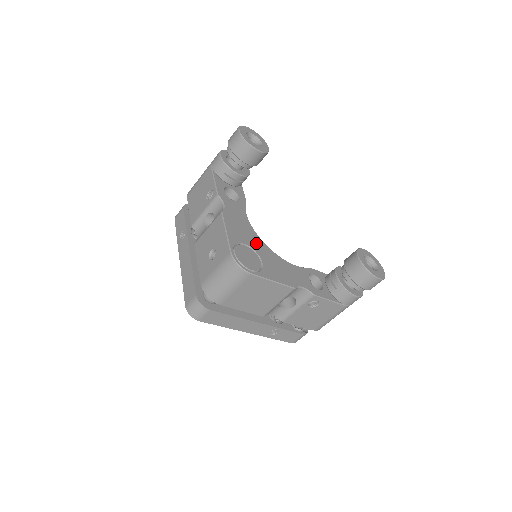
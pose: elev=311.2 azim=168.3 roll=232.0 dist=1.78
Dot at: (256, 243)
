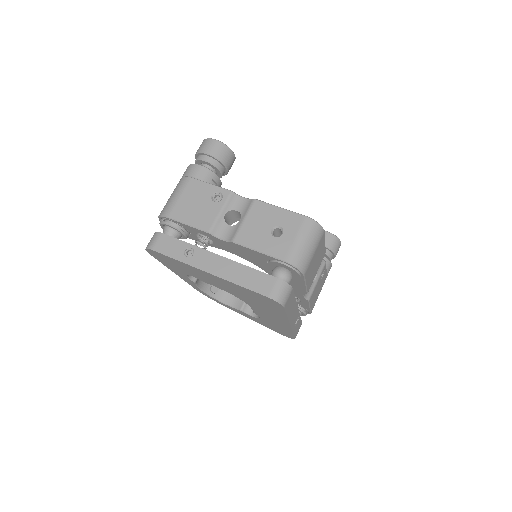
Dot at: occluded
